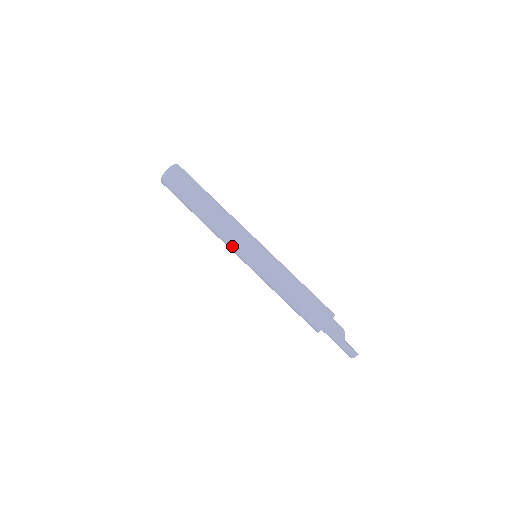
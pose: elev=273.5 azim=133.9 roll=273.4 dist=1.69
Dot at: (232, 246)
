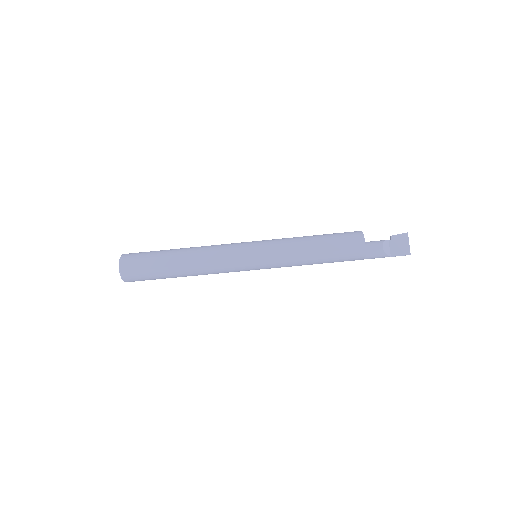
Dot at: occluded
